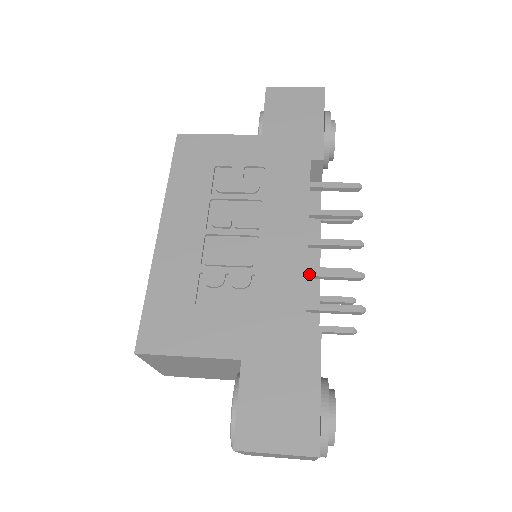
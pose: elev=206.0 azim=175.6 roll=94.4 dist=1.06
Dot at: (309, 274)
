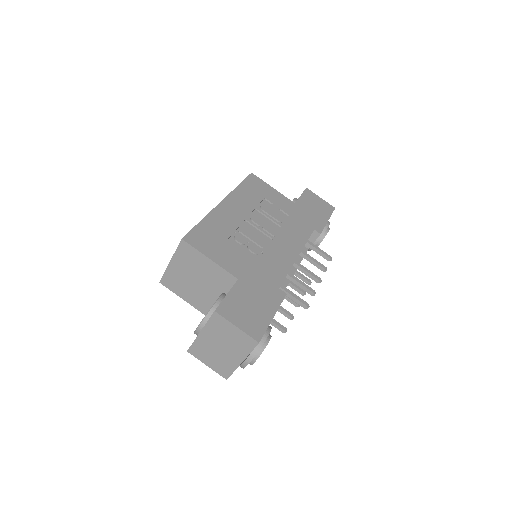
Dot at: (288, 274)
